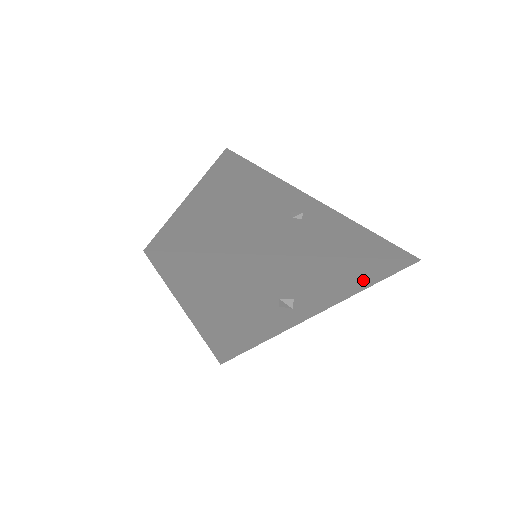
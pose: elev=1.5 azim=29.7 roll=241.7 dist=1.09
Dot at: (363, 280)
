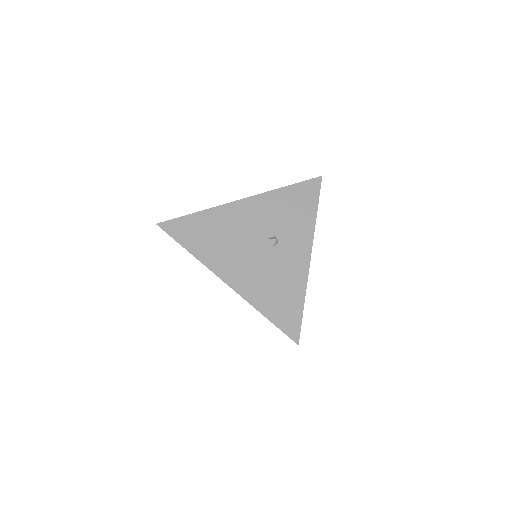
Dot at: (305, 205)
